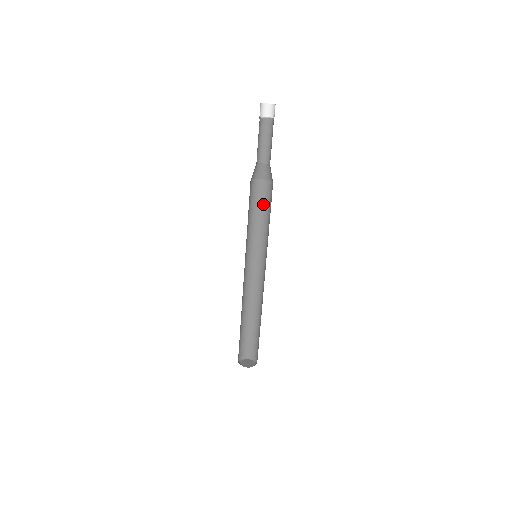
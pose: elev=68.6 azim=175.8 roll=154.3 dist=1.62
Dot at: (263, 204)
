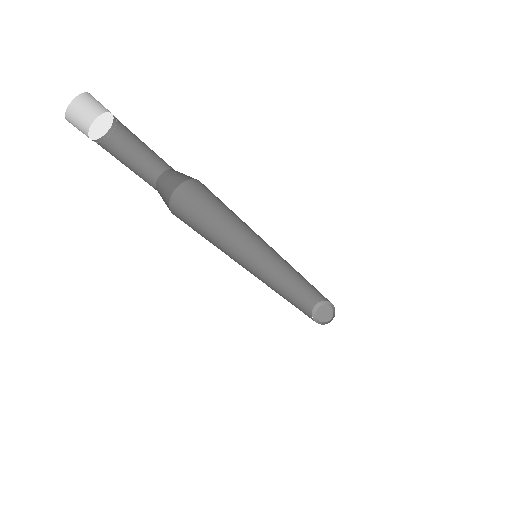
Dot at: (216, 202)
